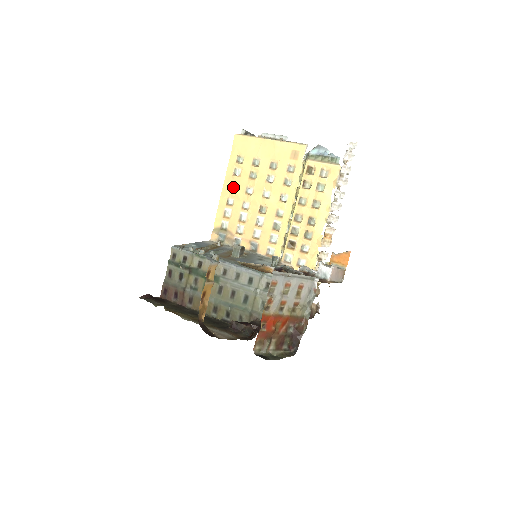
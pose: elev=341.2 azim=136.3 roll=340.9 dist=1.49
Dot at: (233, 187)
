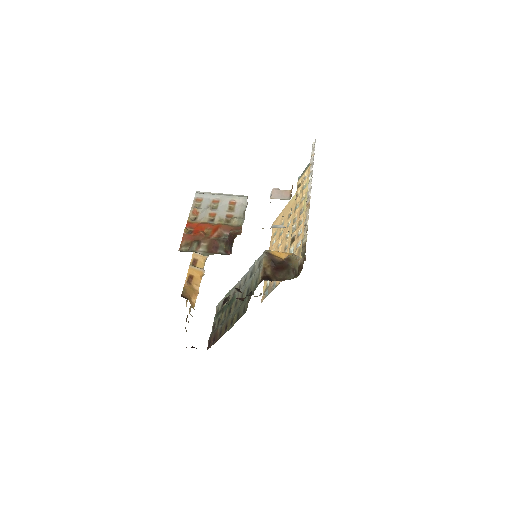
Dot at: occluded
